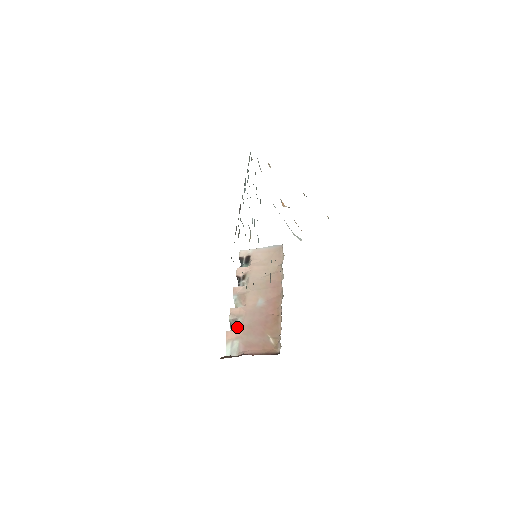
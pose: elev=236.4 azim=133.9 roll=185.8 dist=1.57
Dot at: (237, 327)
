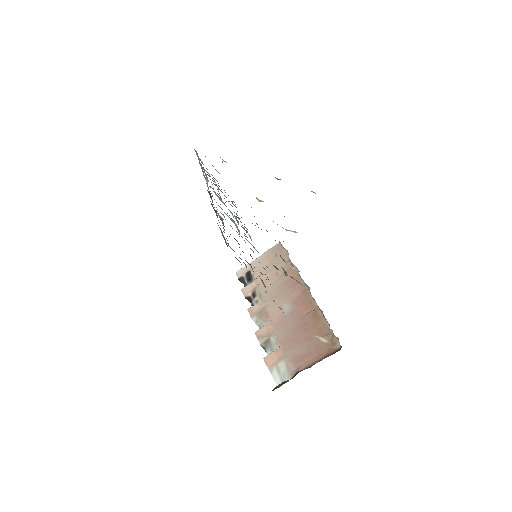
Dot at: (274, 348)
